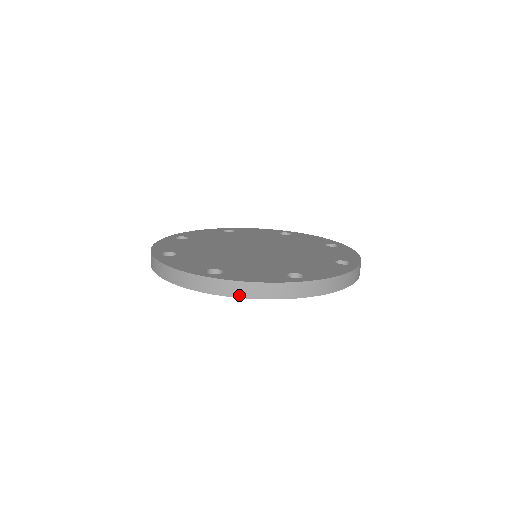
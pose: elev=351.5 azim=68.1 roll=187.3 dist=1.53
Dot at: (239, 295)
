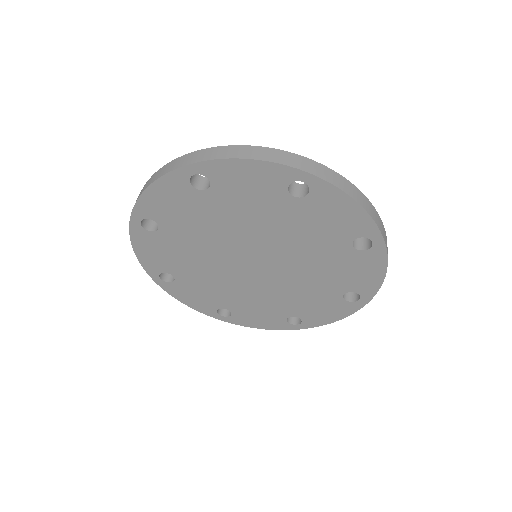
Dot at: (346, 191)
